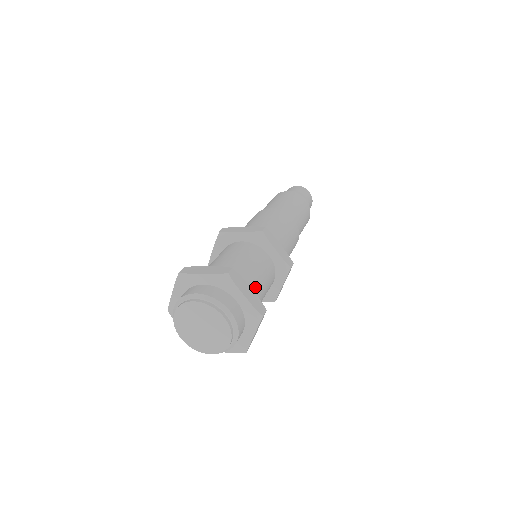
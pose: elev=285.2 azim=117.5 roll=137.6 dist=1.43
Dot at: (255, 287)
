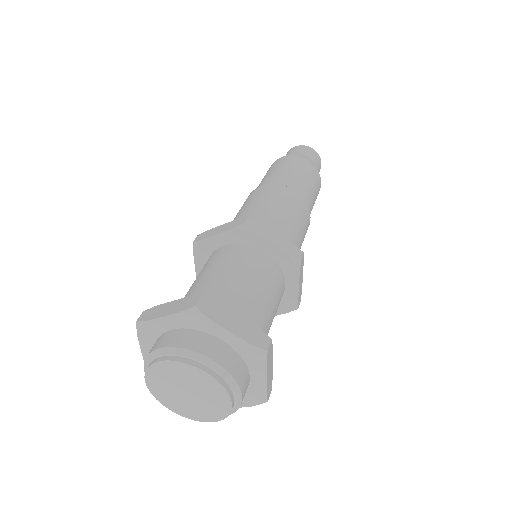
Dot at: (251, 307)
